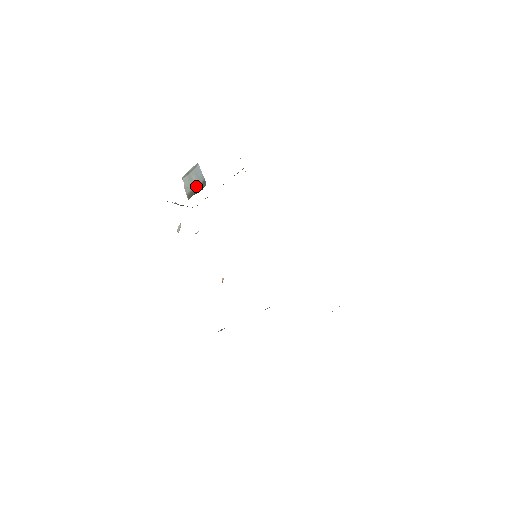
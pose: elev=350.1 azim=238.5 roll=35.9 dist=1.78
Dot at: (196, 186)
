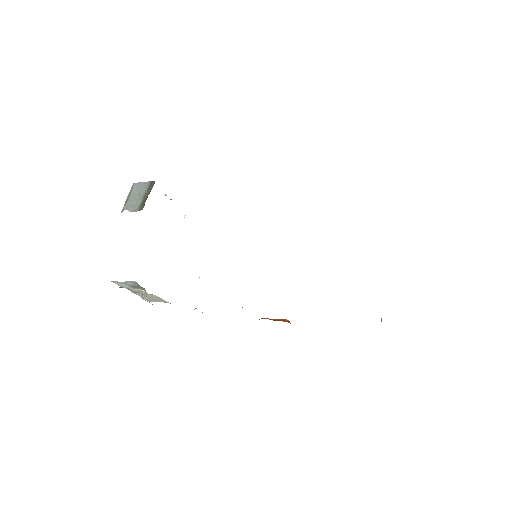
Dot at: (144, 194)
